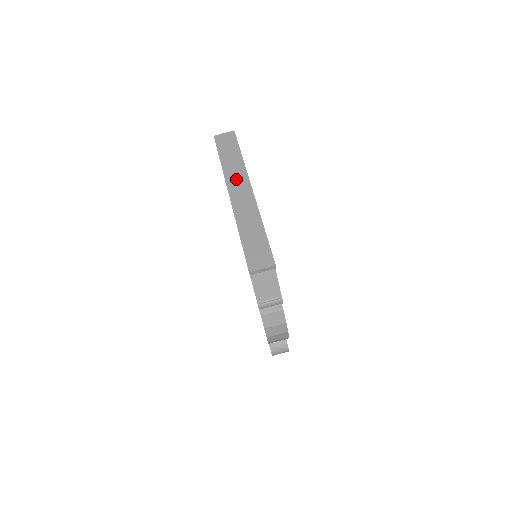
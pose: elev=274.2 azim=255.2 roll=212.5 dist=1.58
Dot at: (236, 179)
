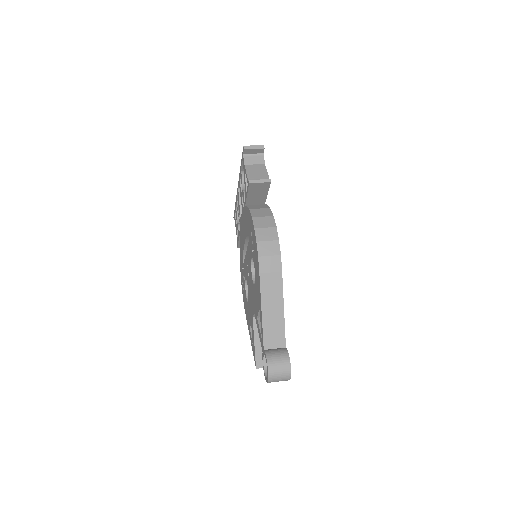
Dot at: occluded
